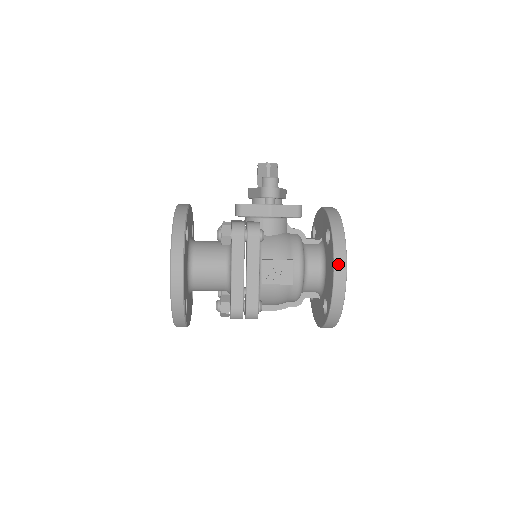
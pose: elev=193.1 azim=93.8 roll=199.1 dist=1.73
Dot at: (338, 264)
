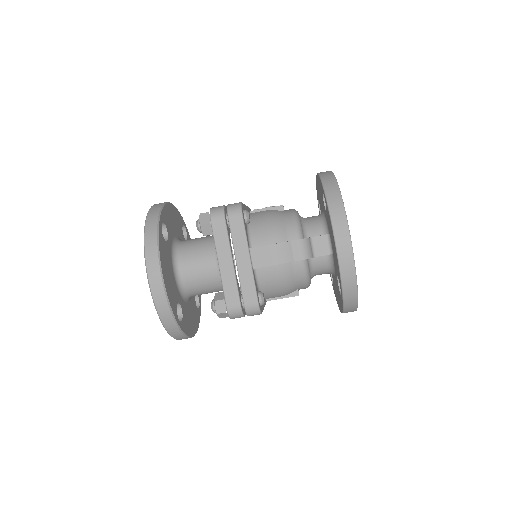
Dot at: occluded
